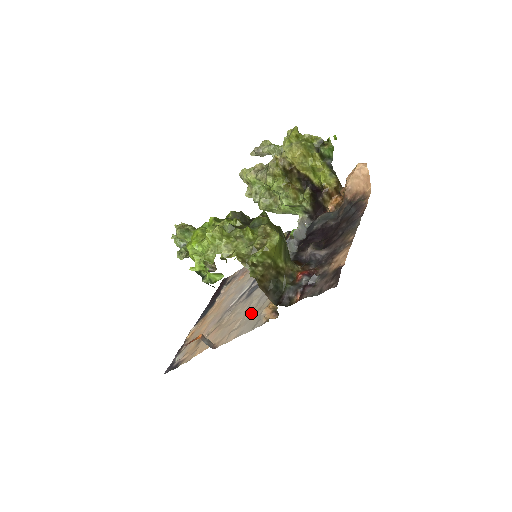
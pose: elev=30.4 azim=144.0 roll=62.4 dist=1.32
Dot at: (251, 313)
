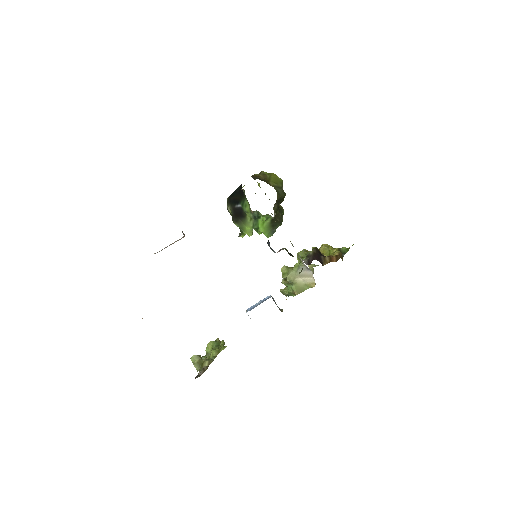
Dot at: occluded
